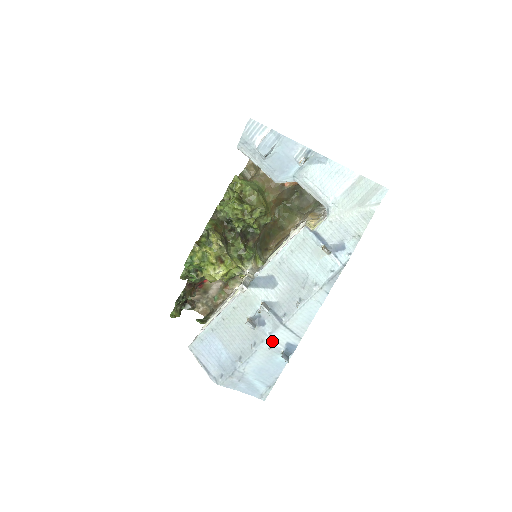
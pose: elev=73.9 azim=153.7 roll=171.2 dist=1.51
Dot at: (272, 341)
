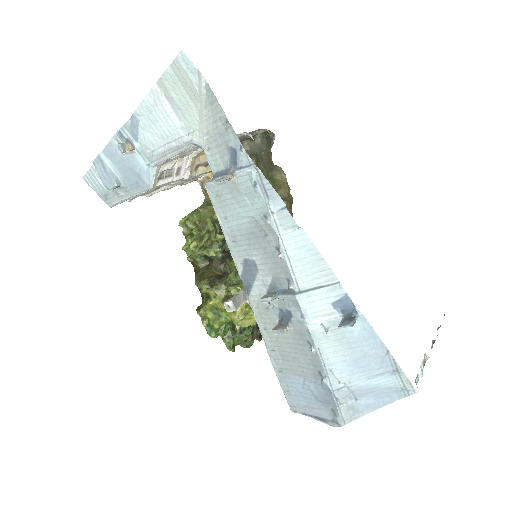
Dot at: (316, 321)
